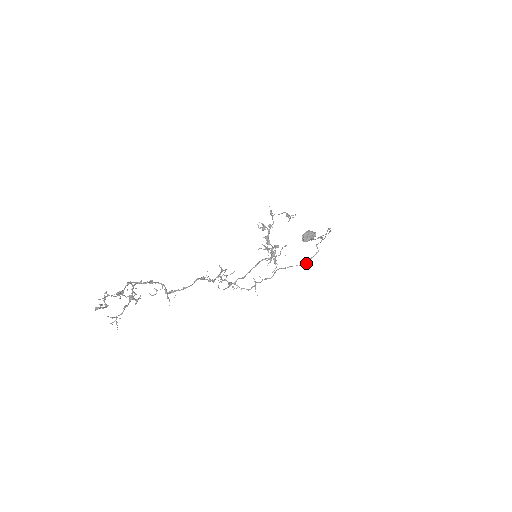
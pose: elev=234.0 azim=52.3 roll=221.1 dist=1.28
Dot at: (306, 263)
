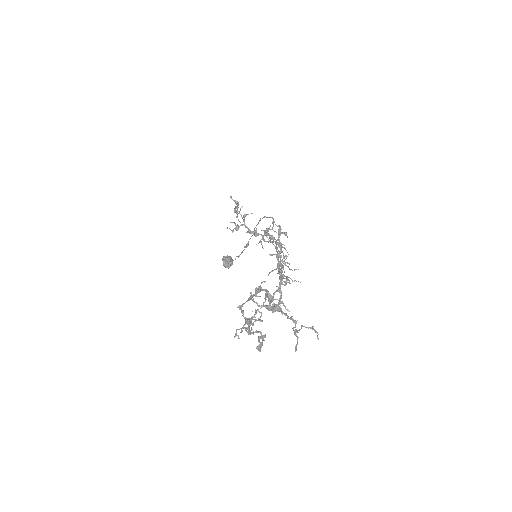
Dot at: occluded
